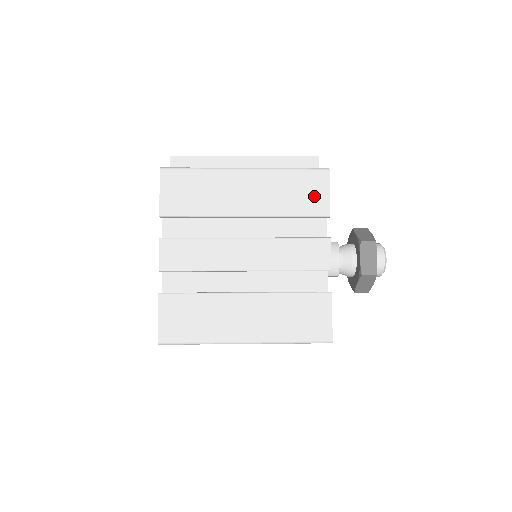
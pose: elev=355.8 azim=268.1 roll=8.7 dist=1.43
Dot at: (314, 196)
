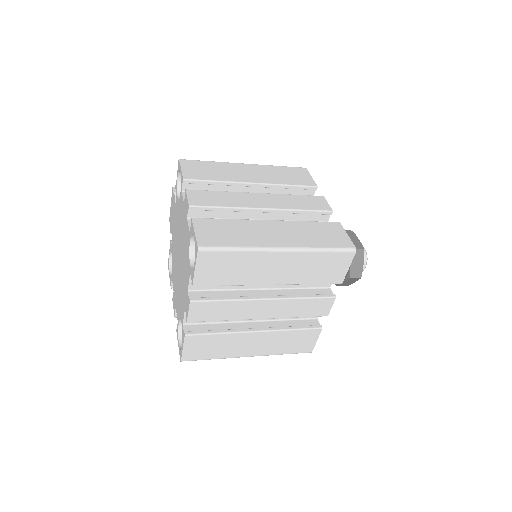
Dot at: (301, 177)
